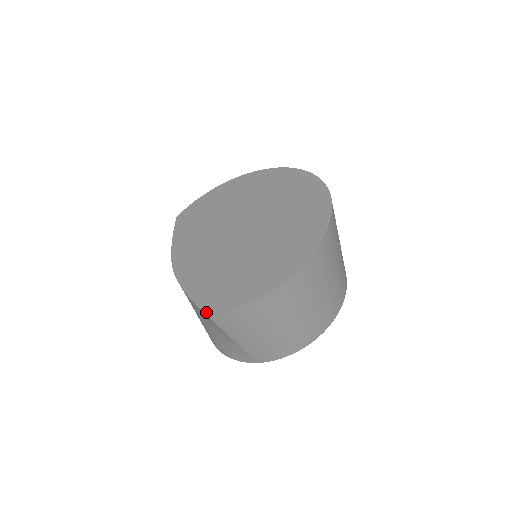
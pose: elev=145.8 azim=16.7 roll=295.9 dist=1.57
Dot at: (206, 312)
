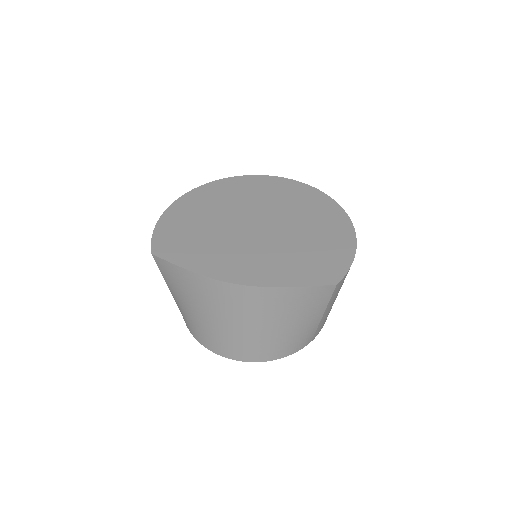
Dot at: (331, 283)
